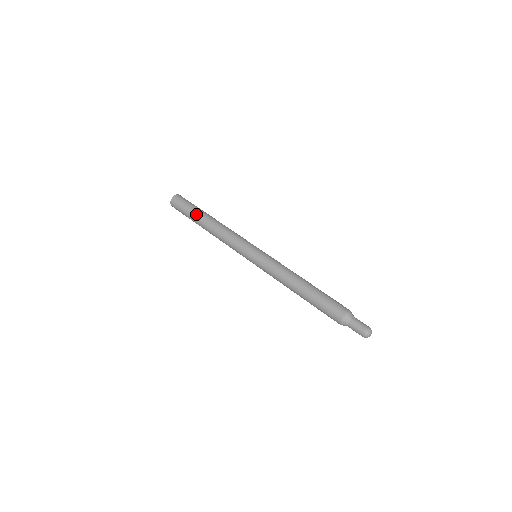
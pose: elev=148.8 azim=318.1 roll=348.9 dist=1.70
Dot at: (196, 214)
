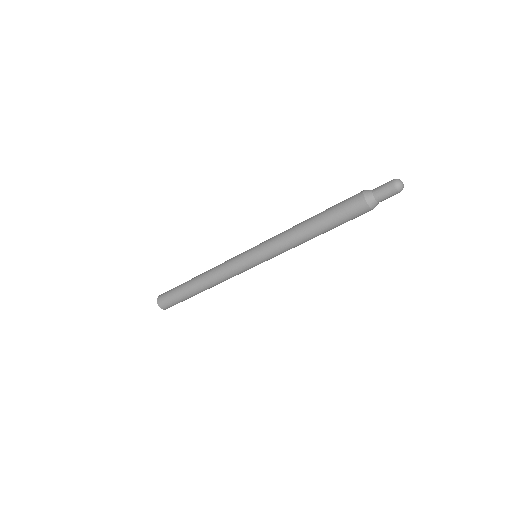
Dot at: (184, 289)
